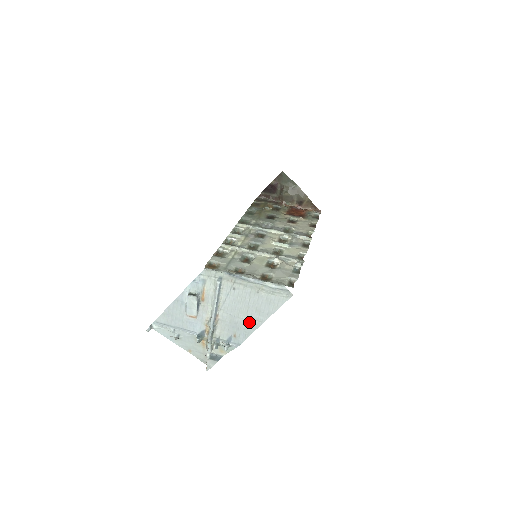
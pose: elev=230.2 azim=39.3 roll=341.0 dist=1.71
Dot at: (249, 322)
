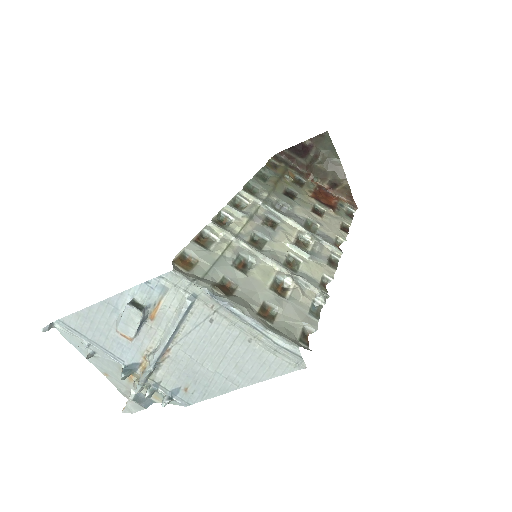
Dot at: (217, 379)
